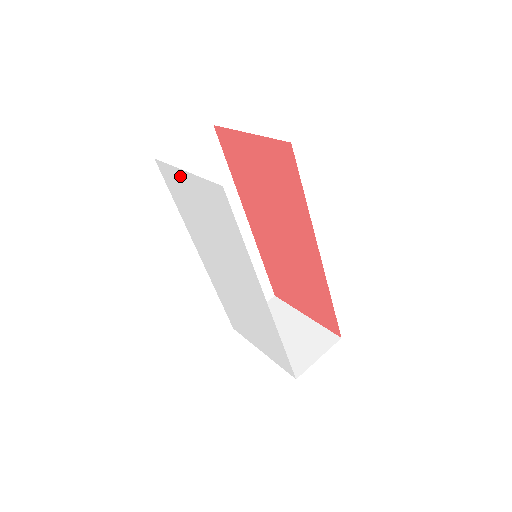
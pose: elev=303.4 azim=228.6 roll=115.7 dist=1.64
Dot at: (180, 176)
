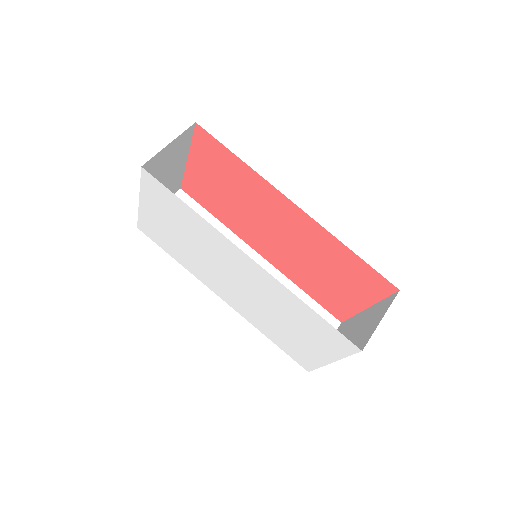
Dot at: (145, 214)
